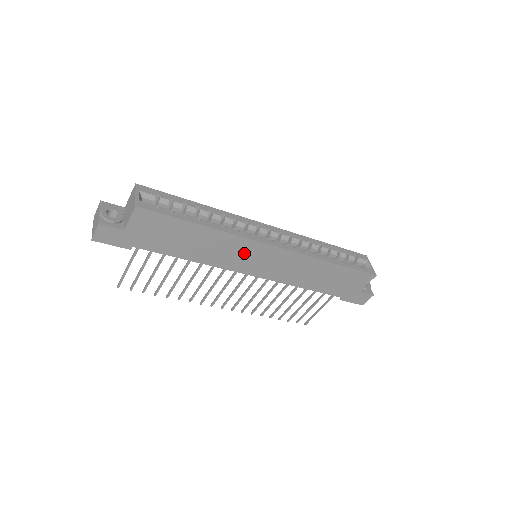
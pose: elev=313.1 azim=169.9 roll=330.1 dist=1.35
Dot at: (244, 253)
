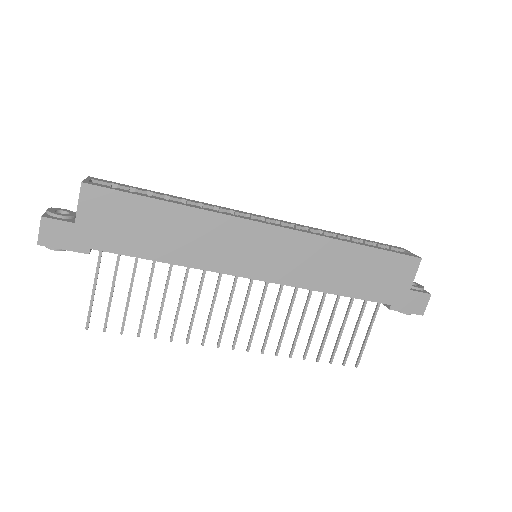
Dot at: (235, 242)
